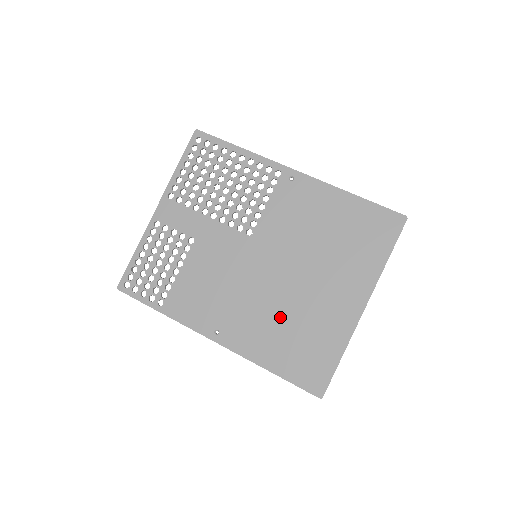
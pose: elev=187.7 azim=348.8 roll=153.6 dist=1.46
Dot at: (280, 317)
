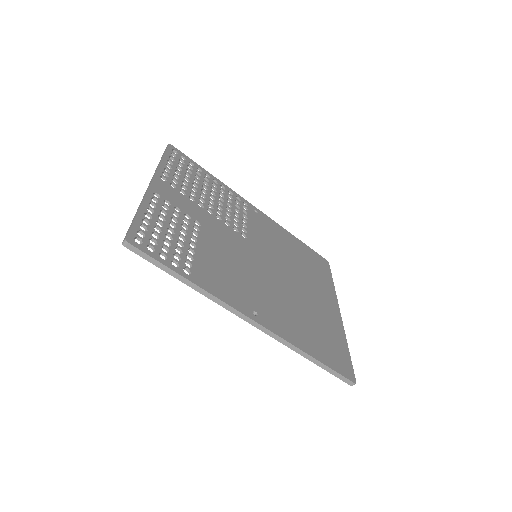
Dot at: (297, 309)
